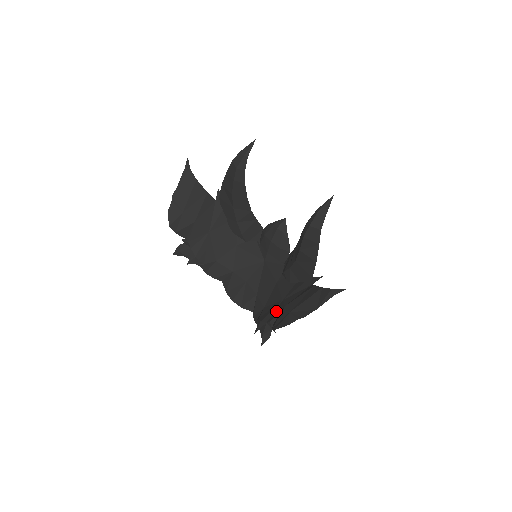
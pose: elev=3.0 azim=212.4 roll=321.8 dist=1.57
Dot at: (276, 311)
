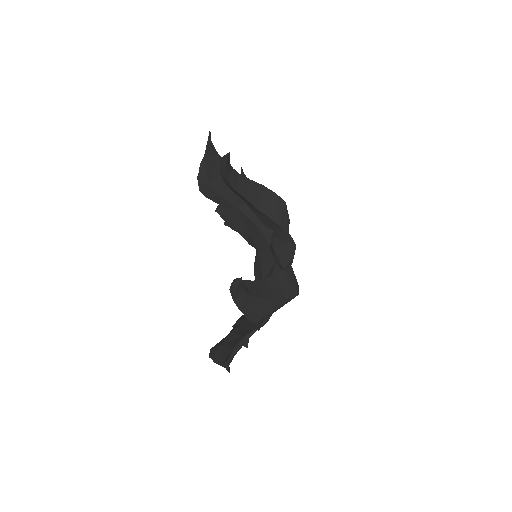
Dot at: occluded
